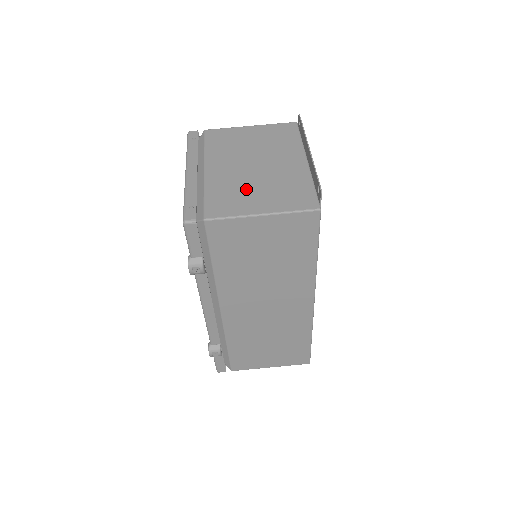
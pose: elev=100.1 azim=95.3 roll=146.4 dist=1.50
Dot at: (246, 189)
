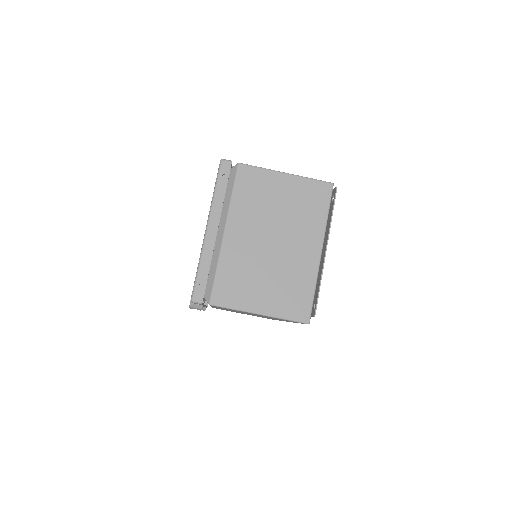
Dot at: (255, 276)
